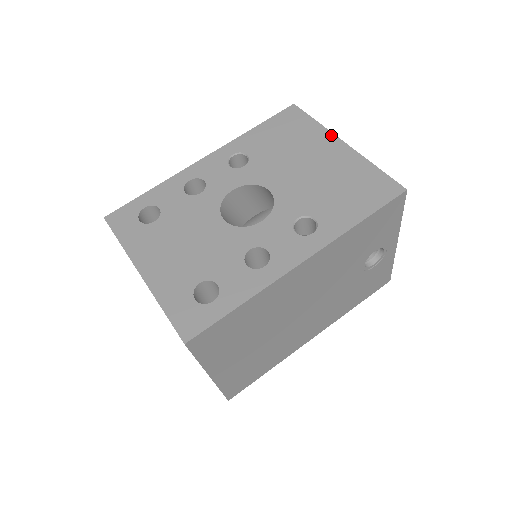
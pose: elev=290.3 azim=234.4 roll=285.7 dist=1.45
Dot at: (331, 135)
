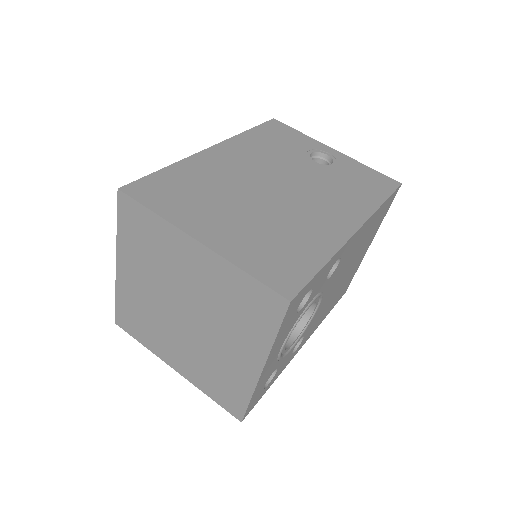
Dot at: occluded
